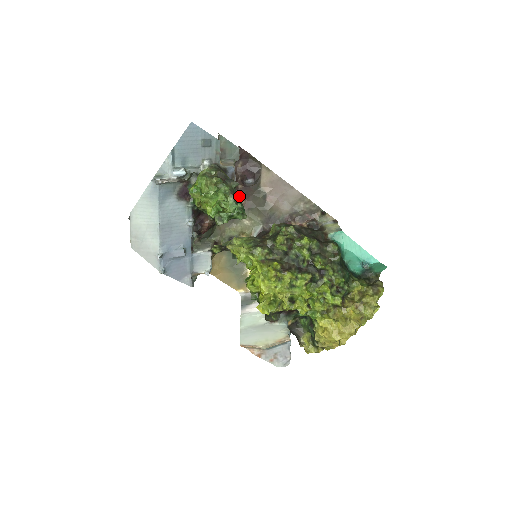
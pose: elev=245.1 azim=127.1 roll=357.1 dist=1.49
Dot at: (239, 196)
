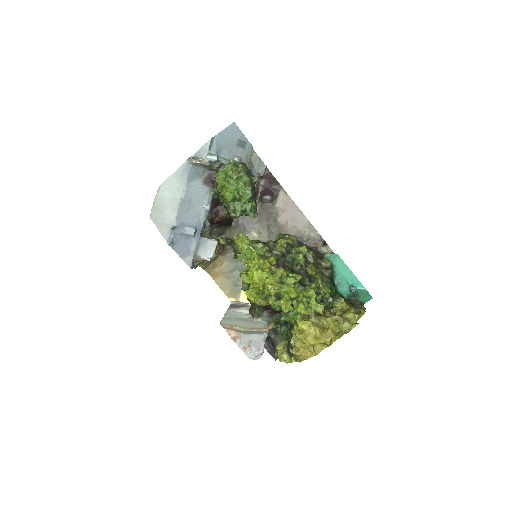
Dot at: occluded
